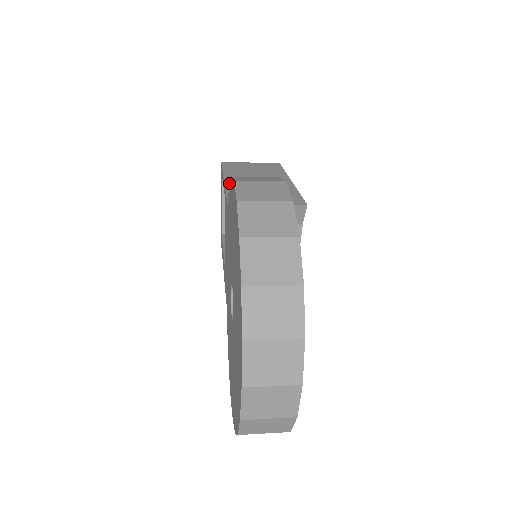
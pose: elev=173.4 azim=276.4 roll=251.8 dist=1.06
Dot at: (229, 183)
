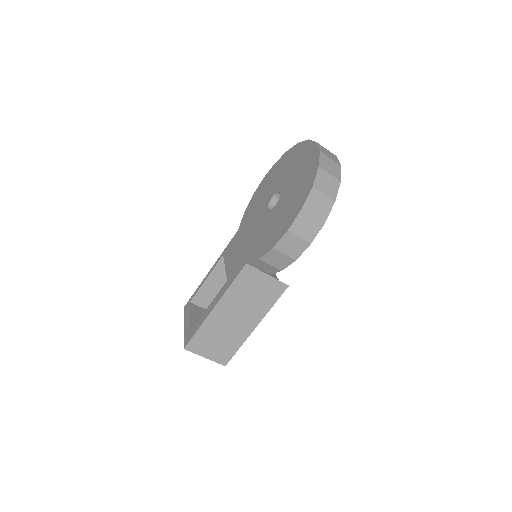
Dot at: occluded
